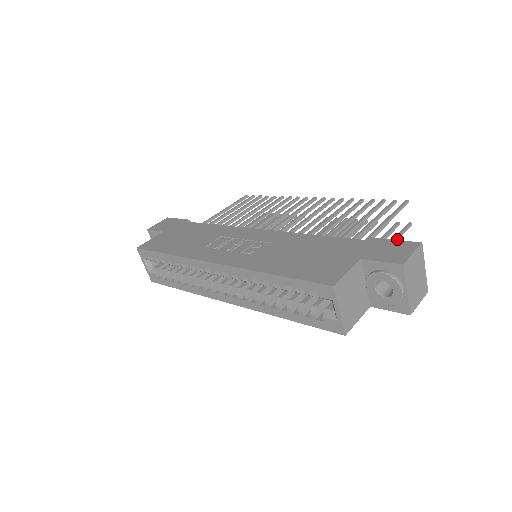
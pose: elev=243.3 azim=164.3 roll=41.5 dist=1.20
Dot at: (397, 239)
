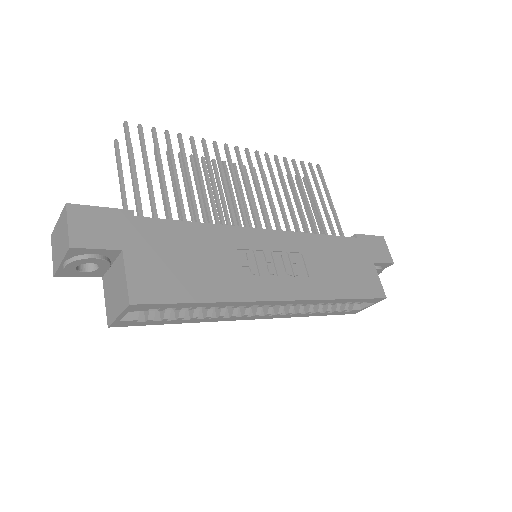
Dot at: occluded
